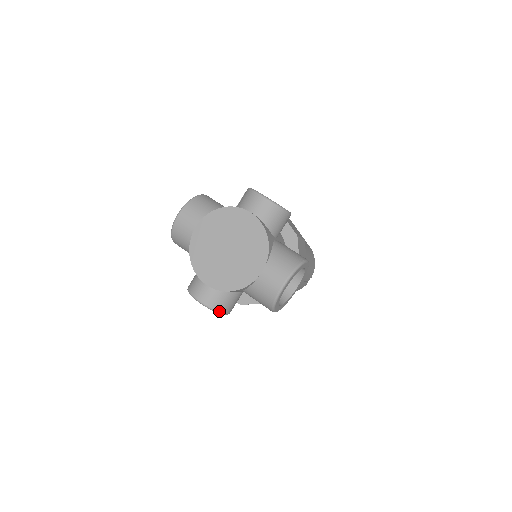
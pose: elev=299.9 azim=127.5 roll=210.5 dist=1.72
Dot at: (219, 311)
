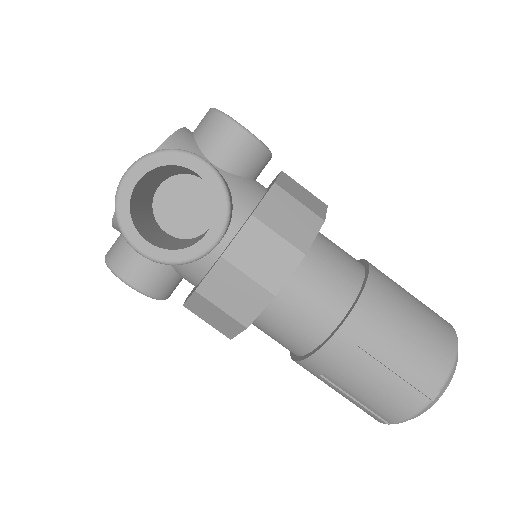
Dot at: (112, 267)
